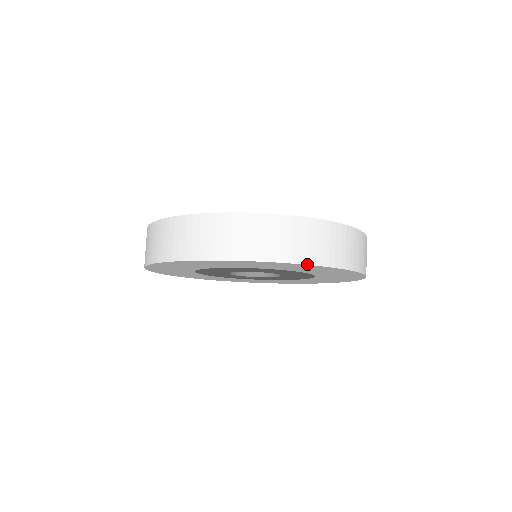
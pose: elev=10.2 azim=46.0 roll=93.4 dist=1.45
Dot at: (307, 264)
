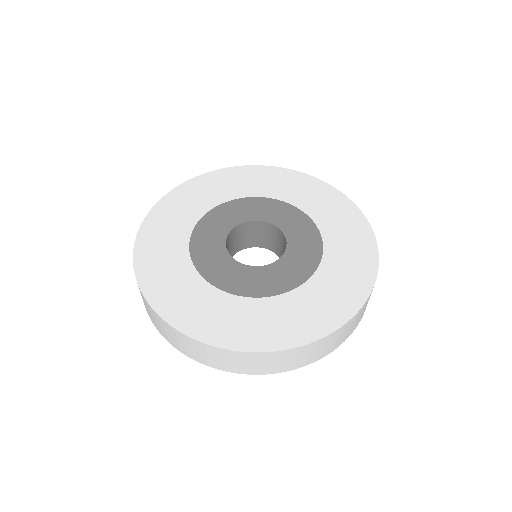
Dot at: occluded
